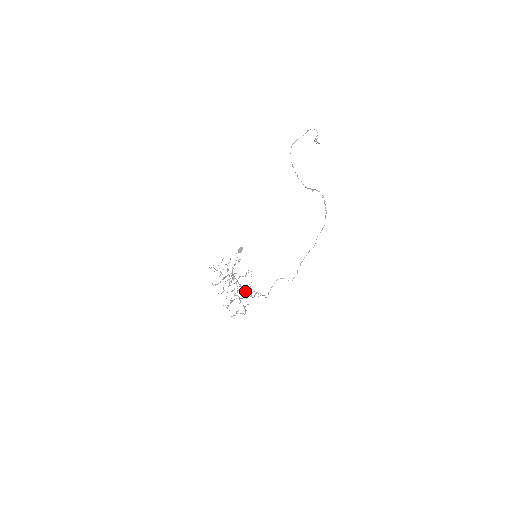
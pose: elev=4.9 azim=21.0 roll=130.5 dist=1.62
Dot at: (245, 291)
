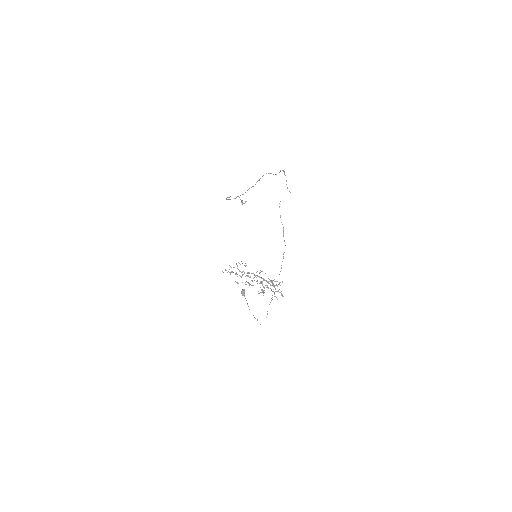
Dot at: (268, 283)
